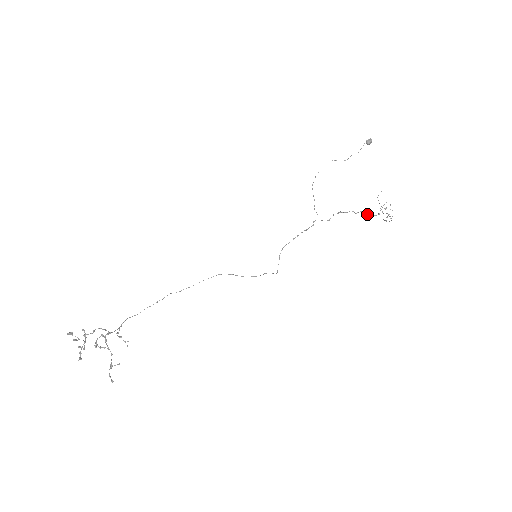
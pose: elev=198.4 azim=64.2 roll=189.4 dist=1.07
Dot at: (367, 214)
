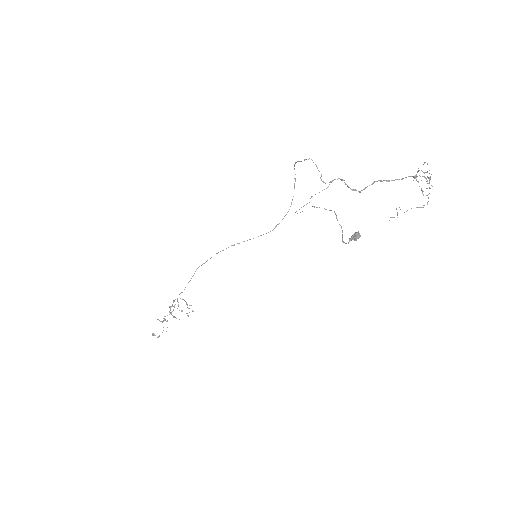
Dot at: occluded
